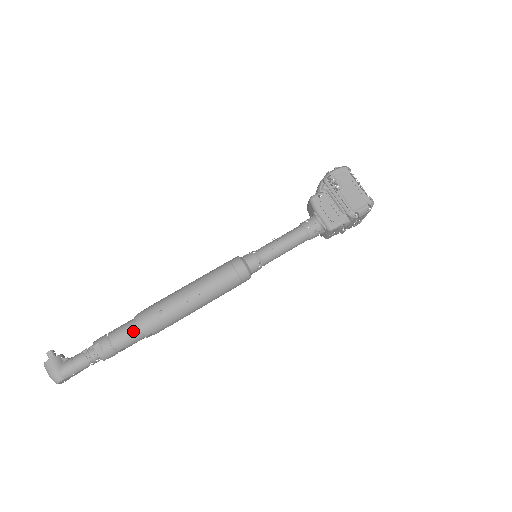
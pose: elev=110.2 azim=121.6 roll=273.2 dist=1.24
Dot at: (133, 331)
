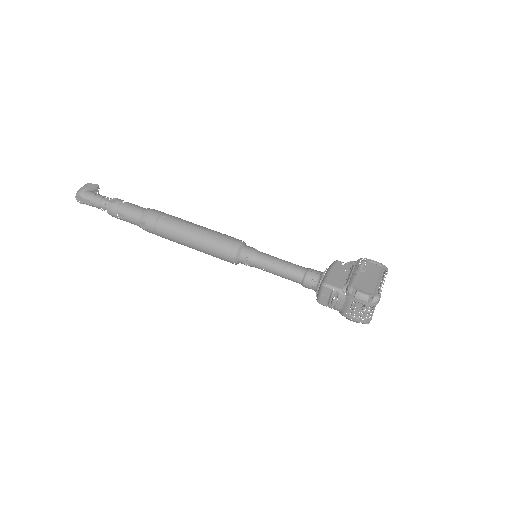
Dot at: (139, 210)
